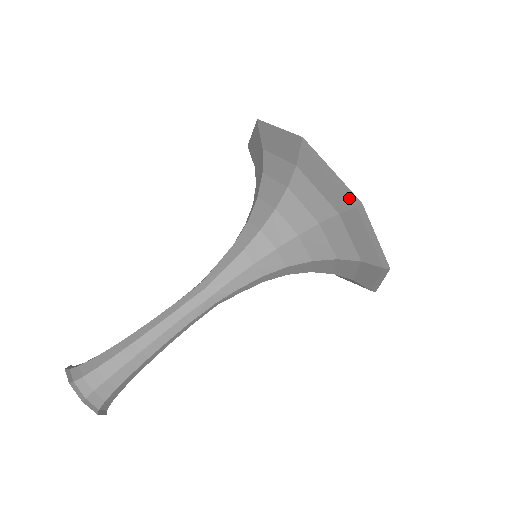
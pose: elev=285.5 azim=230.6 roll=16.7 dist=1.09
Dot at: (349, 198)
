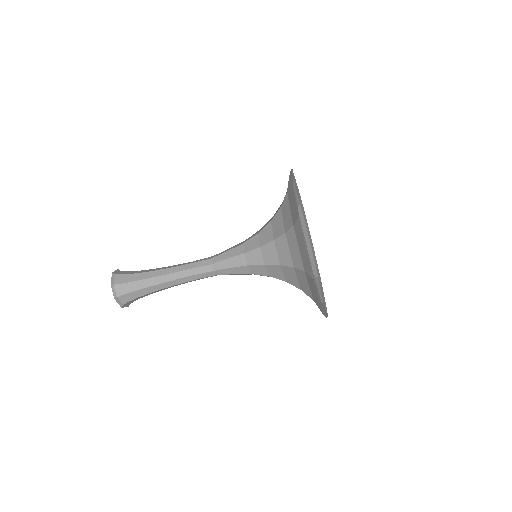
Dot at: (310, 270)
